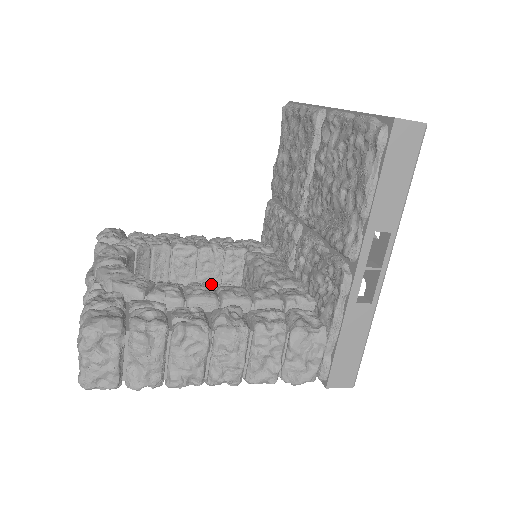
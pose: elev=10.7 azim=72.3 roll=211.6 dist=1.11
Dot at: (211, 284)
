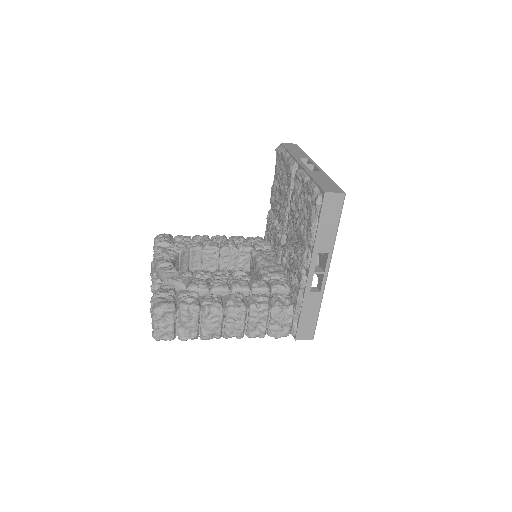
Dot at: (229, 271)
